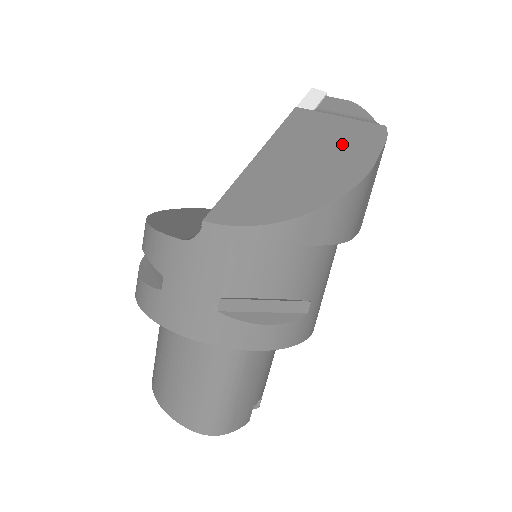
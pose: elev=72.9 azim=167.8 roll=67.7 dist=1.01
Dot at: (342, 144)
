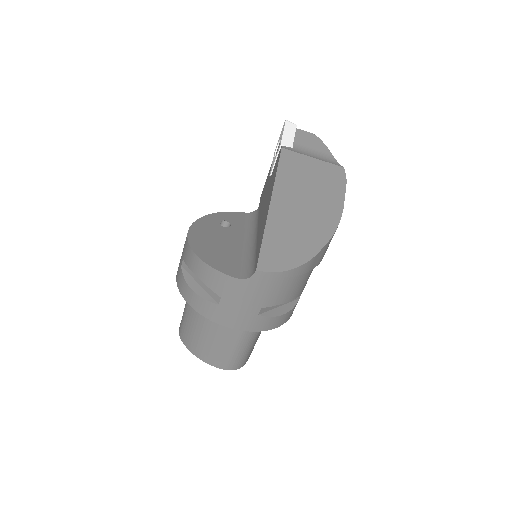
Dot at: (321, 189)
